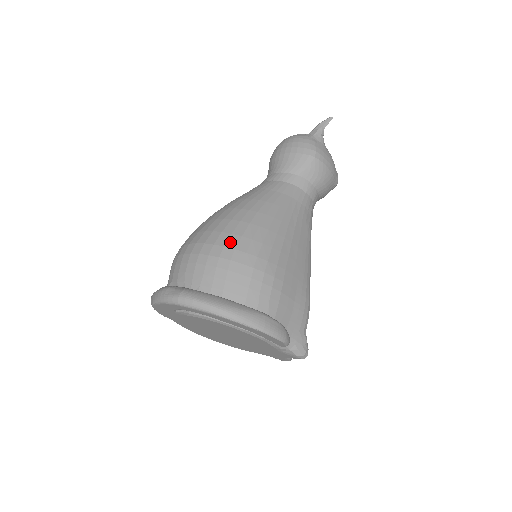
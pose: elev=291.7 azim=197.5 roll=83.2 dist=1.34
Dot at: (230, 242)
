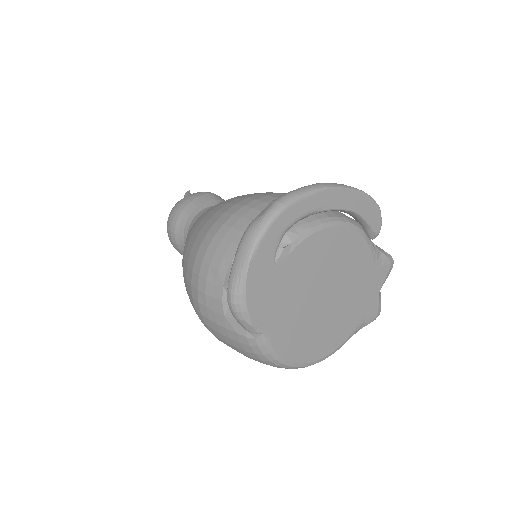
Dot at: (246, 197)
